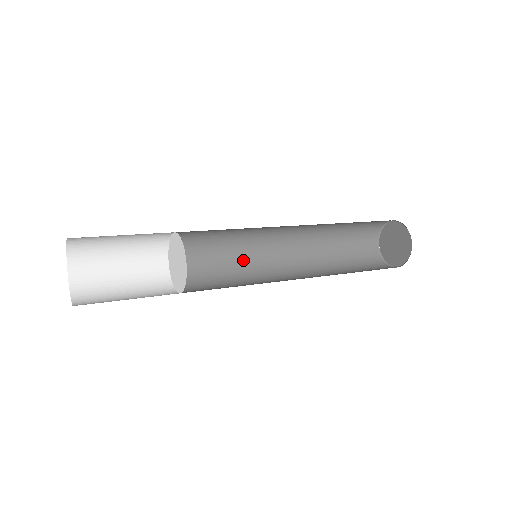
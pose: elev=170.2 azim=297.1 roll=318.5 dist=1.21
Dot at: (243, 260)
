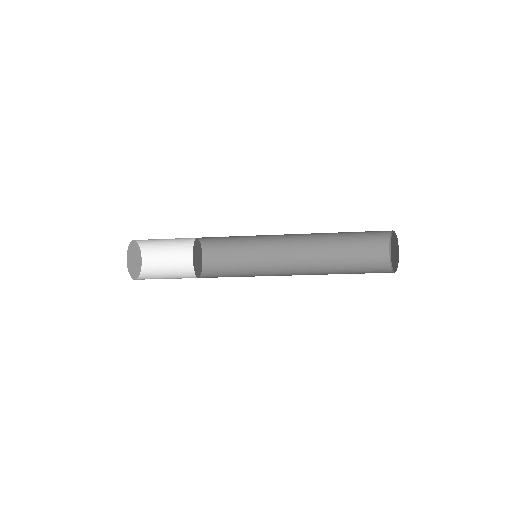
Dot at: (257, 258)
